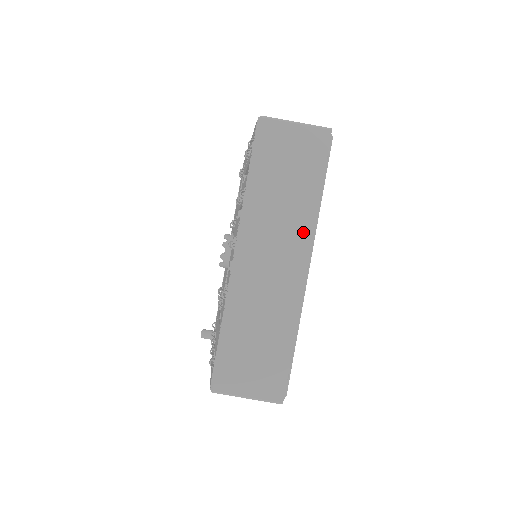
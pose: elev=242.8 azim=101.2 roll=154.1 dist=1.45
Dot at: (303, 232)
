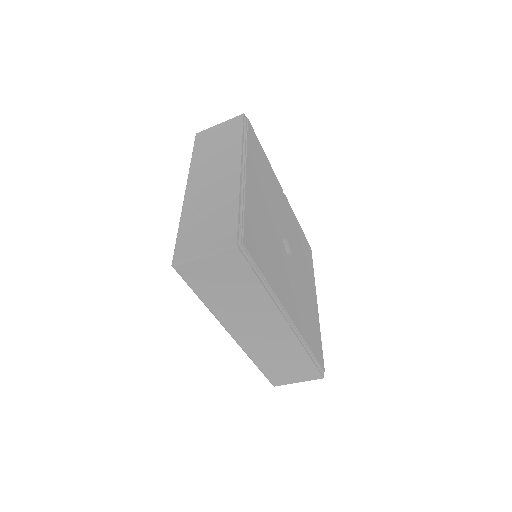
Dot at: (269, 311)
